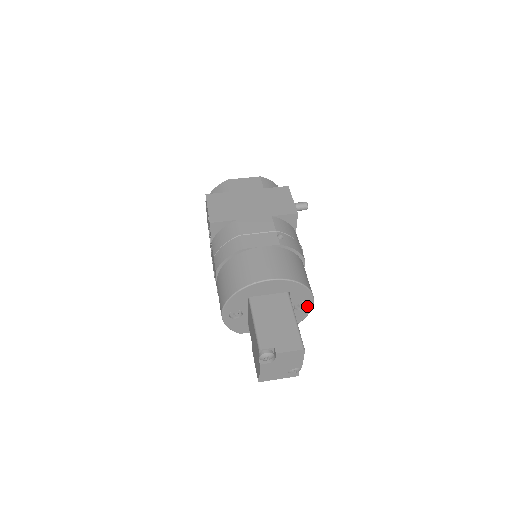
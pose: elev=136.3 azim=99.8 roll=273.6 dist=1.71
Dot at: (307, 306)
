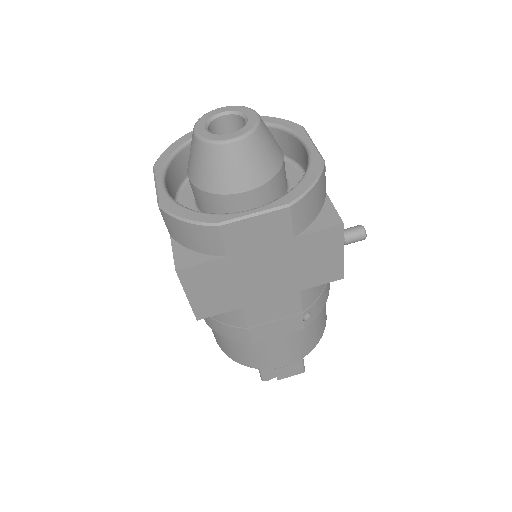
Dot at: occluded
